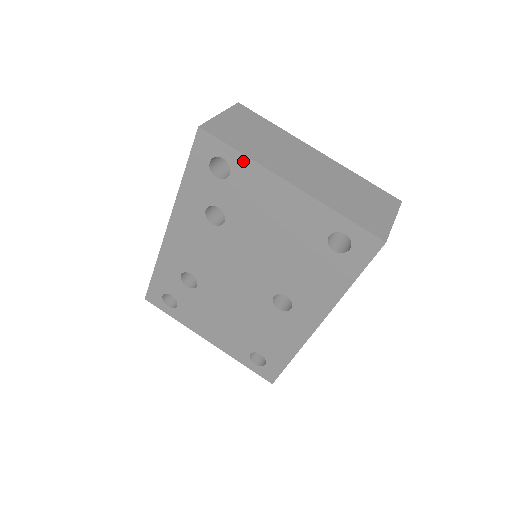
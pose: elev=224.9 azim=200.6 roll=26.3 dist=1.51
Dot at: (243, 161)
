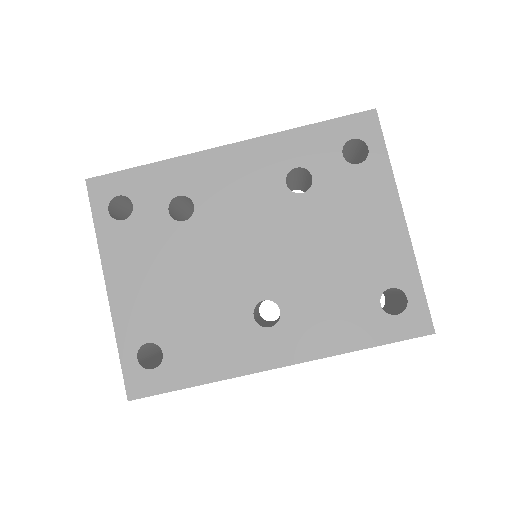
Dot at: (384, 166)
